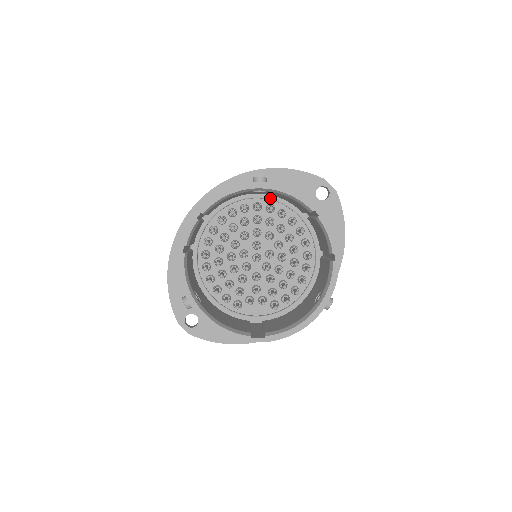
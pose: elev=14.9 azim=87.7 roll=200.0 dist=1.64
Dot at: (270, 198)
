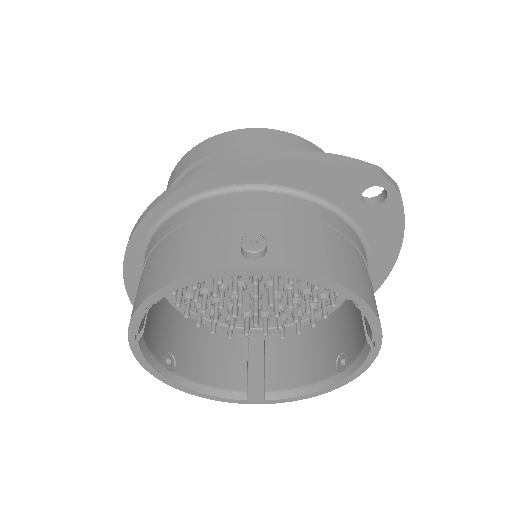
Dot at: occluded
